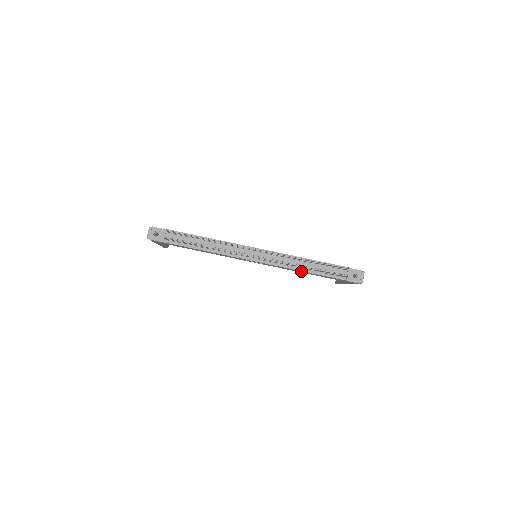
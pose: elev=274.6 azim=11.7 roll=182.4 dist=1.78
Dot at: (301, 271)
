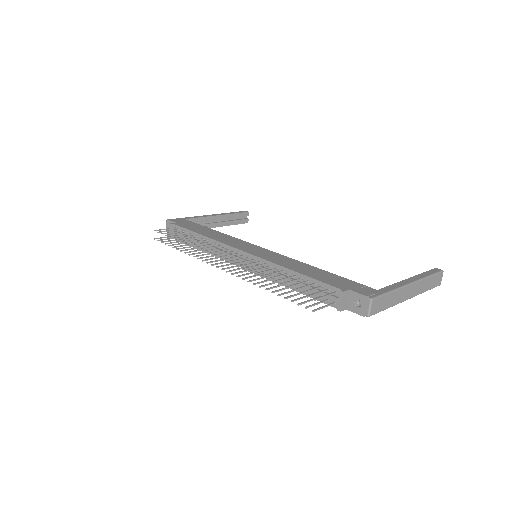
Dot at: occluded
